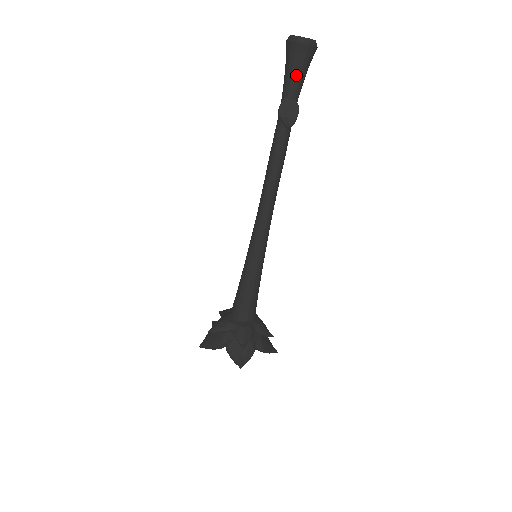
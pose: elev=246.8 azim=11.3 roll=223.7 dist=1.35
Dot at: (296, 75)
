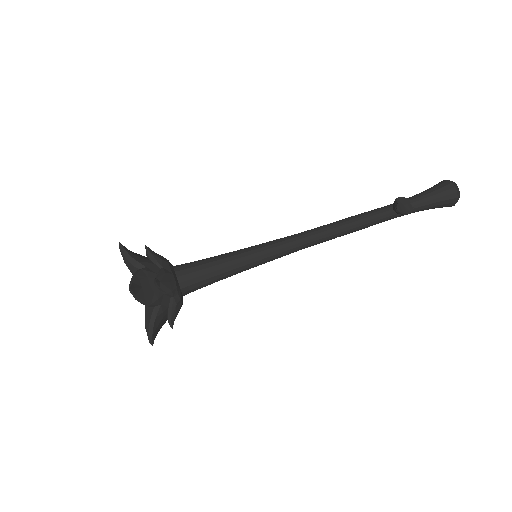
Dot at: (430, 197)
